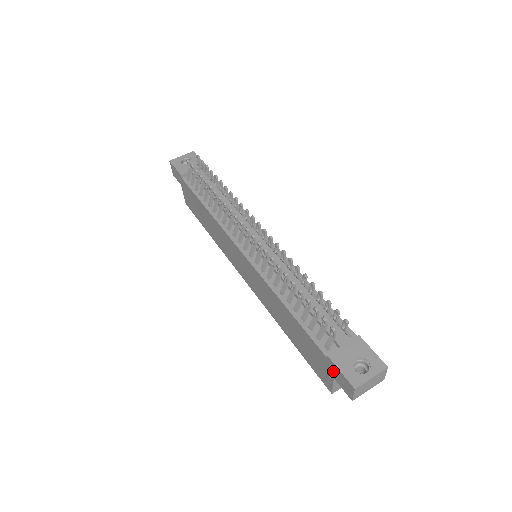
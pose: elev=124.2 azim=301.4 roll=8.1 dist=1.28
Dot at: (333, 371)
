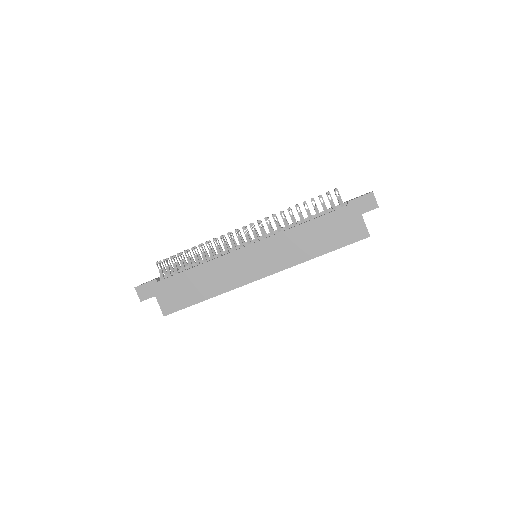
Dot at: (358, 208)
